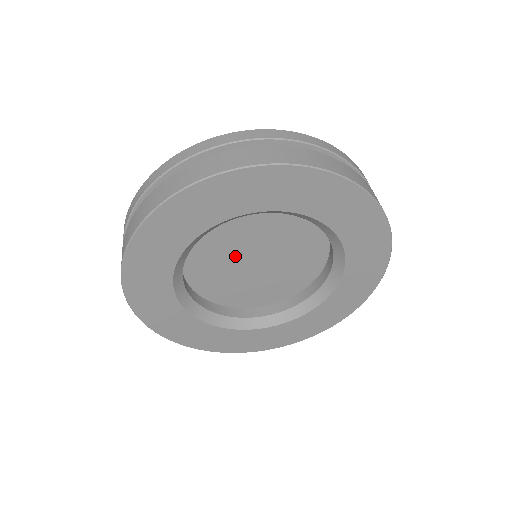
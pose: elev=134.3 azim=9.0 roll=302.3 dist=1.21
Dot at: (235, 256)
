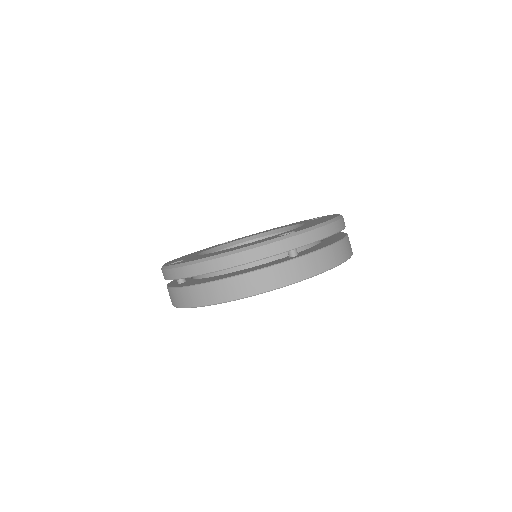
Dot at: occluded
